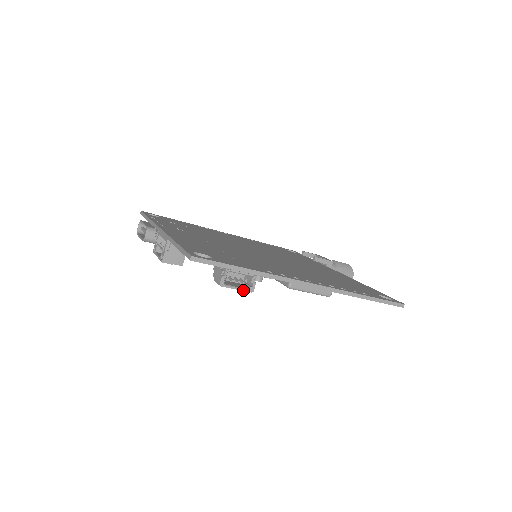
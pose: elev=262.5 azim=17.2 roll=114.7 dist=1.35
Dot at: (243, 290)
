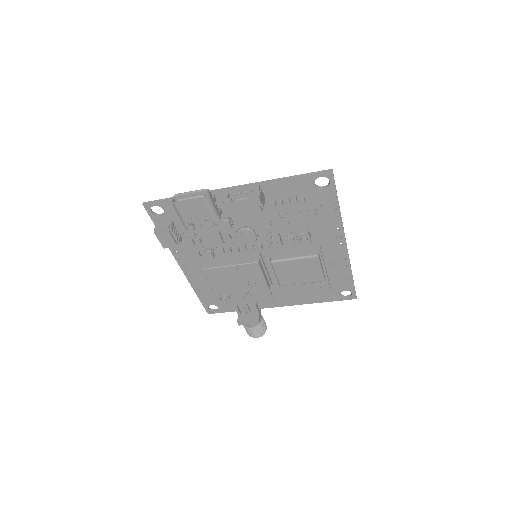
Dot at: occluded
